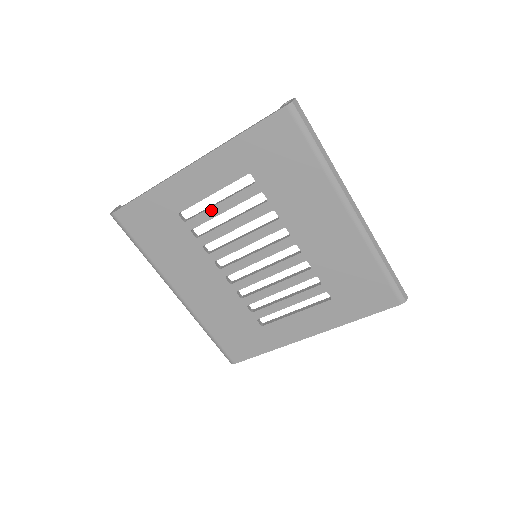
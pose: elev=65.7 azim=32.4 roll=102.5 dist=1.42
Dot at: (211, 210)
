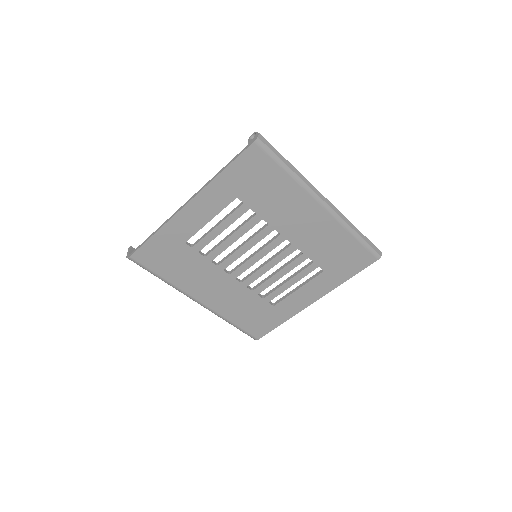
Dot at: (212, 233)
